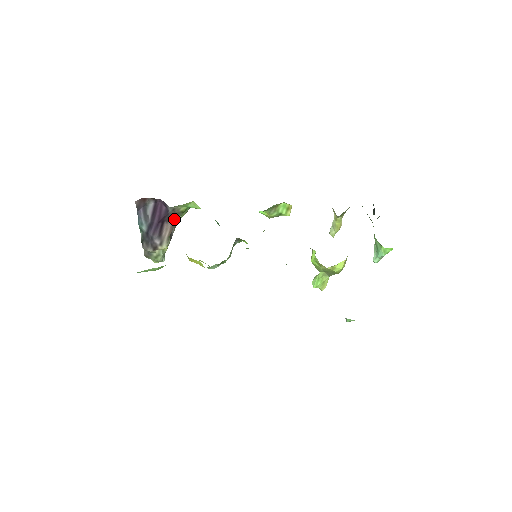
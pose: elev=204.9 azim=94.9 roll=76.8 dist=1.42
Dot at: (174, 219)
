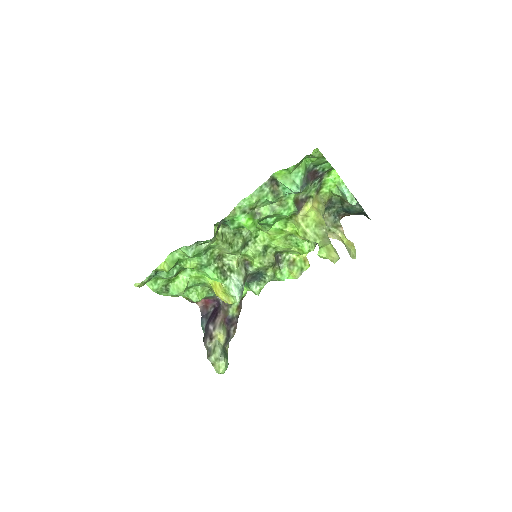
Dot at: (226, 312)
